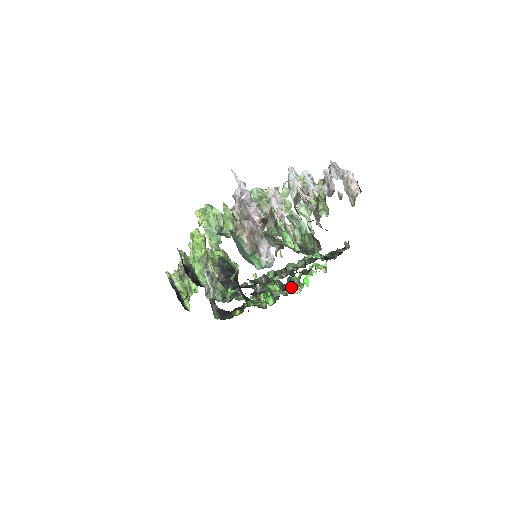
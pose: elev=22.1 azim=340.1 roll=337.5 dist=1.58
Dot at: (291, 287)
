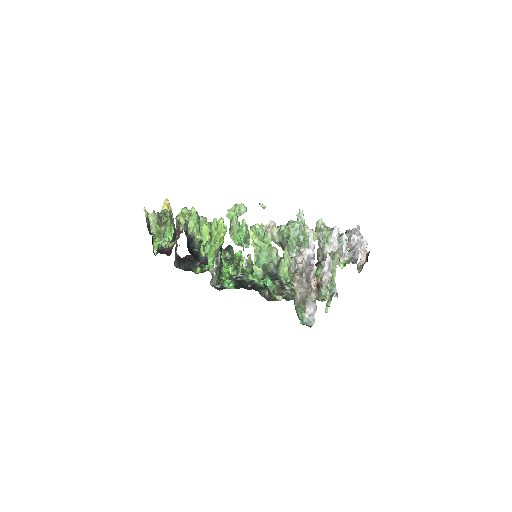
Dot at: occluded
